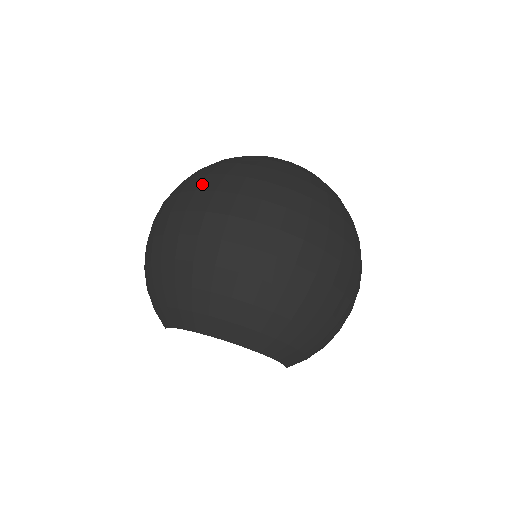
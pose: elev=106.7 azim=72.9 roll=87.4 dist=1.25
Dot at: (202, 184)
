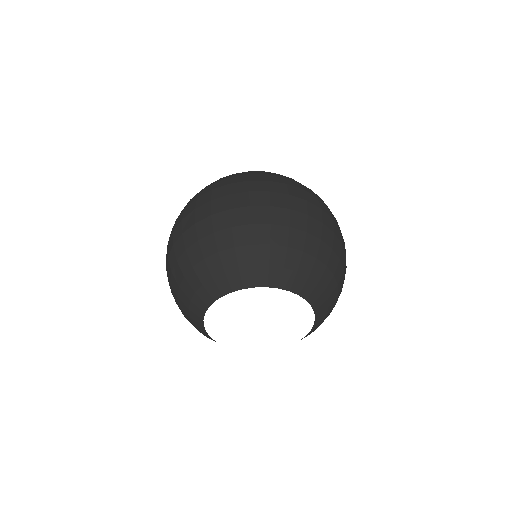
Dot at: (200, 194)
